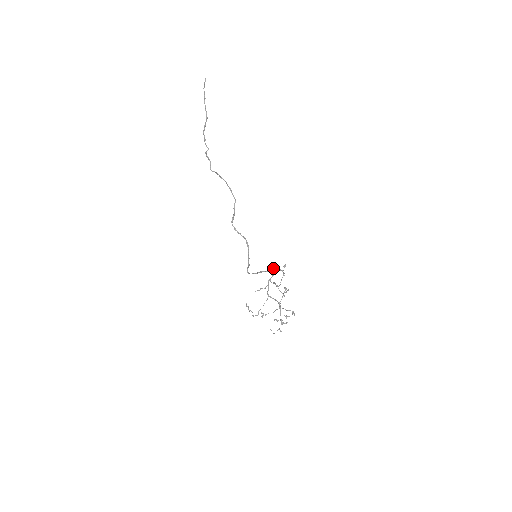
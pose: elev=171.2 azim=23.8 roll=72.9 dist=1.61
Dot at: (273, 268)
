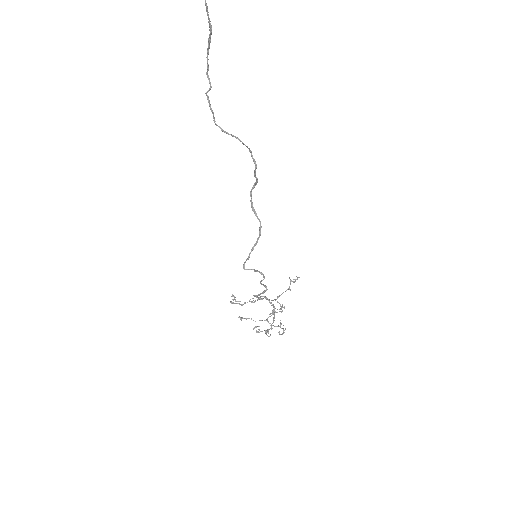
Dot at: (264, 286)
